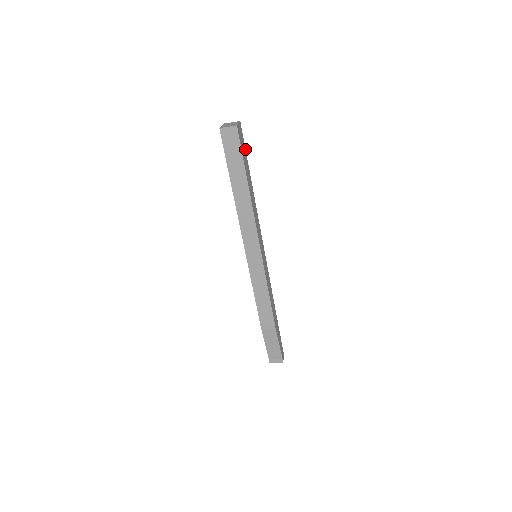
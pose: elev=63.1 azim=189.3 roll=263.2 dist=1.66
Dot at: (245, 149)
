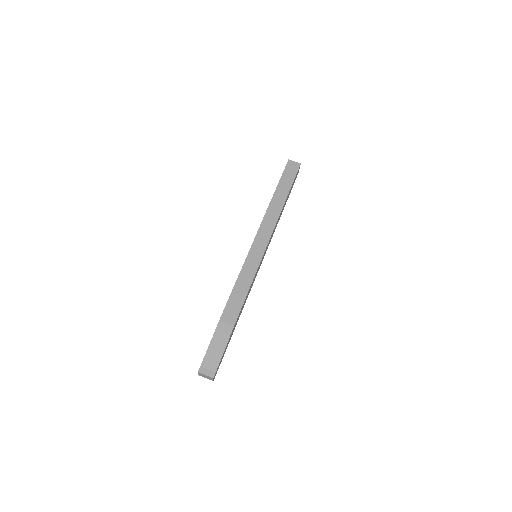
Dot at: occluded
